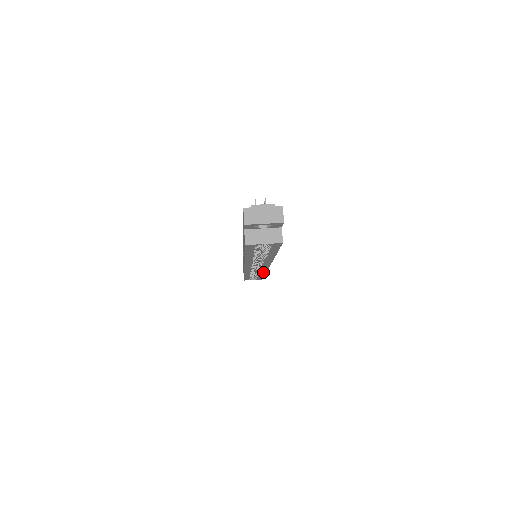
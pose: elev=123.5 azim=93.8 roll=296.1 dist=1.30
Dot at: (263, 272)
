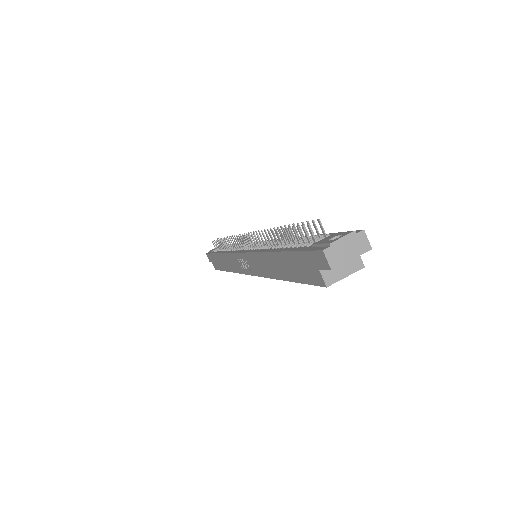
Dot at: occluded
